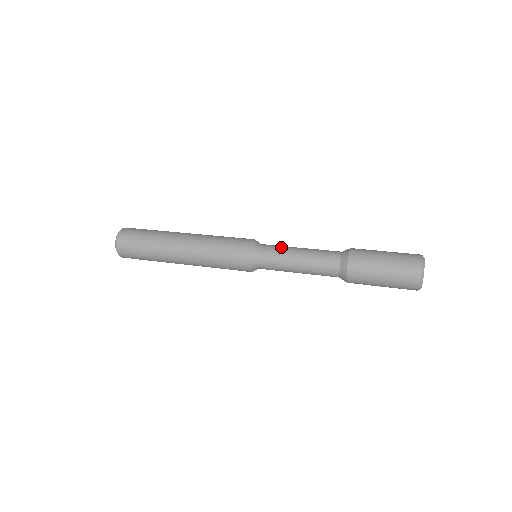
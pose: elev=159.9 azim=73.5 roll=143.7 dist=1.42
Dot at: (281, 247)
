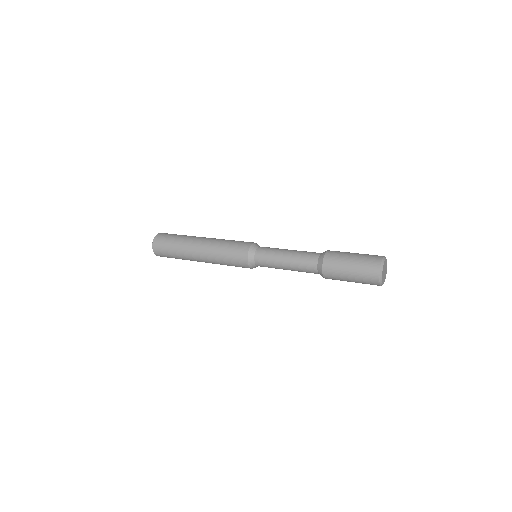
Dot at: (275, 248)
